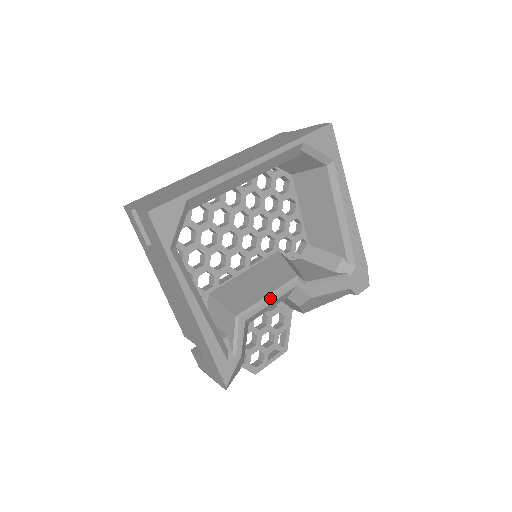
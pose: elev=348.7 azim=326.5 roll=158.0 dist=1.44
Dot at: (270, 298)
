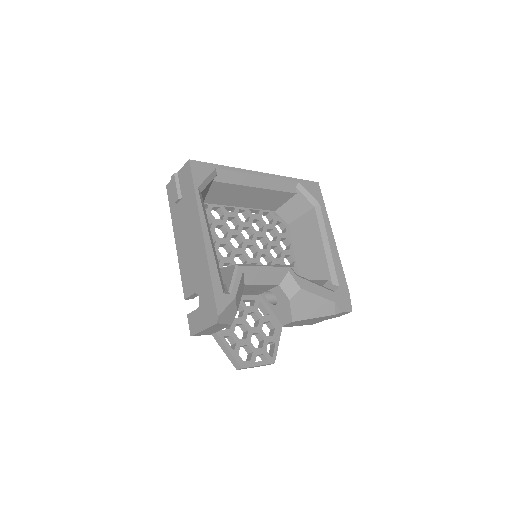
Dot at: (266, 266)
